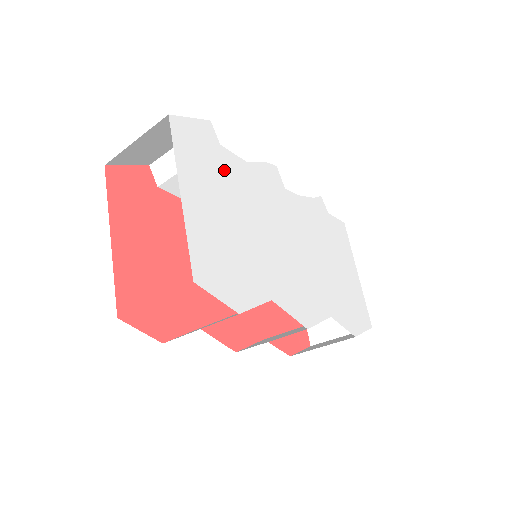
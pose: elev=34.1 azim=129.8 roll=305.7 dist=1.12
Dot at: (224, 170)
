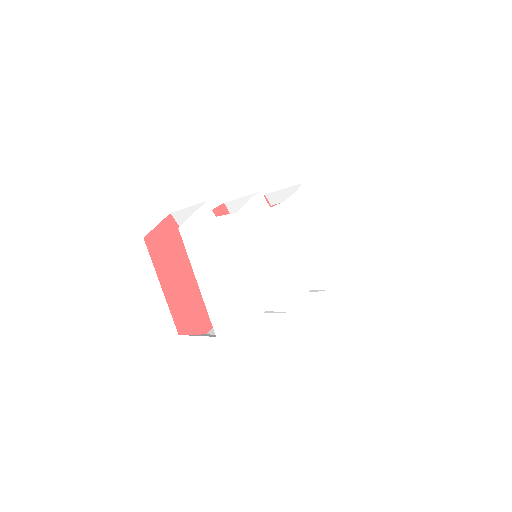
Dot at: (222, 237)
